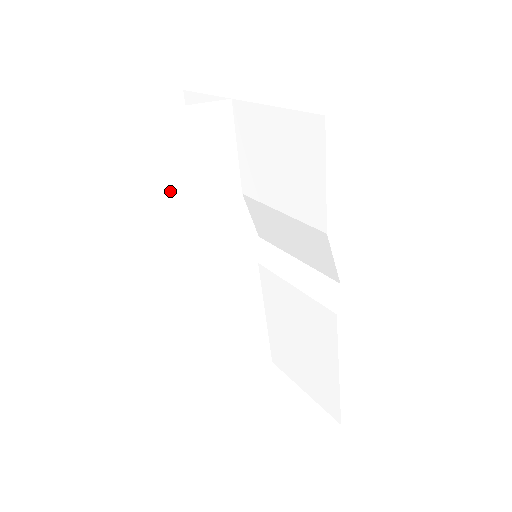
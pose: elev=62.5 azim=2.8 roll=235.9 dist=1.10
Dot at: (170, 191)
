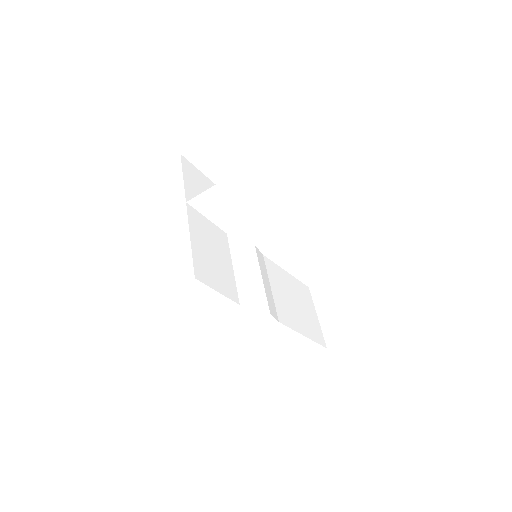
Dot at: (178, 249)
